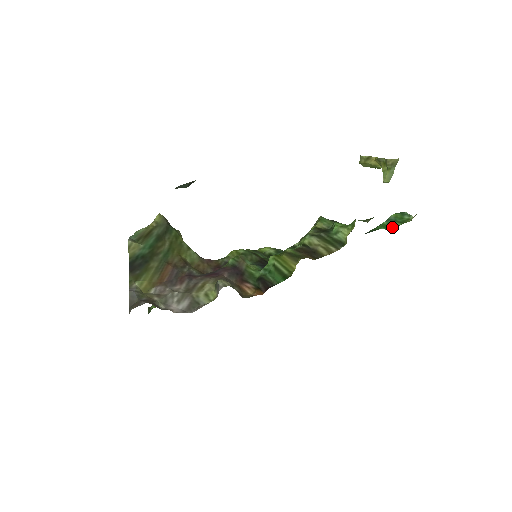
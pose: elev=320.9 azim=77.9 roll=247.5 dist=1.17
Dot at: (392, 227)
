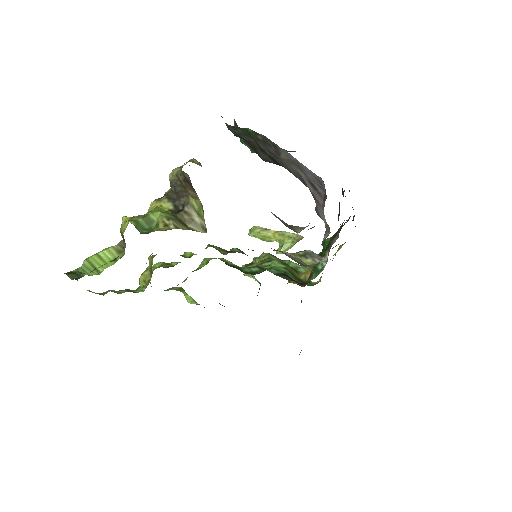
Dot at: (307, 284)
